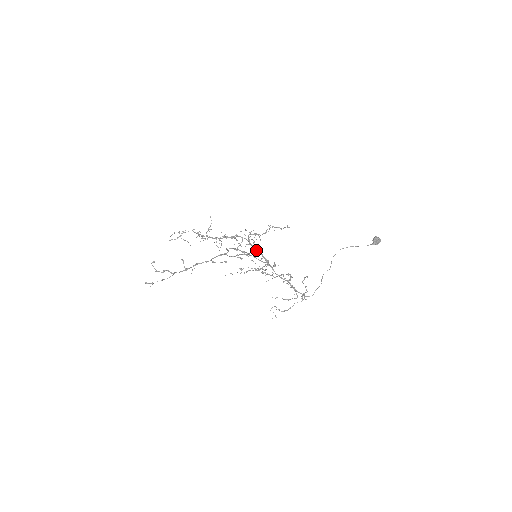
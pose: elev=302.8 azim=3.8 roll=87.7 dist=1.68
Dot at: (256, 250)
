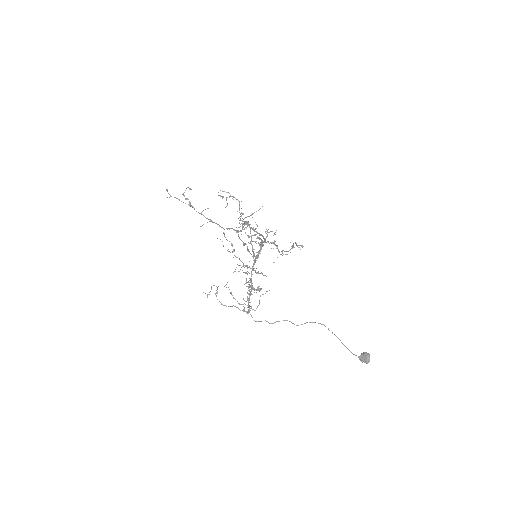
Dot at: (260, 243)
